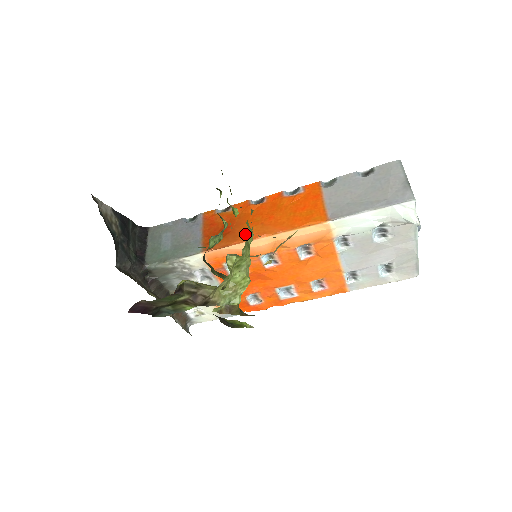
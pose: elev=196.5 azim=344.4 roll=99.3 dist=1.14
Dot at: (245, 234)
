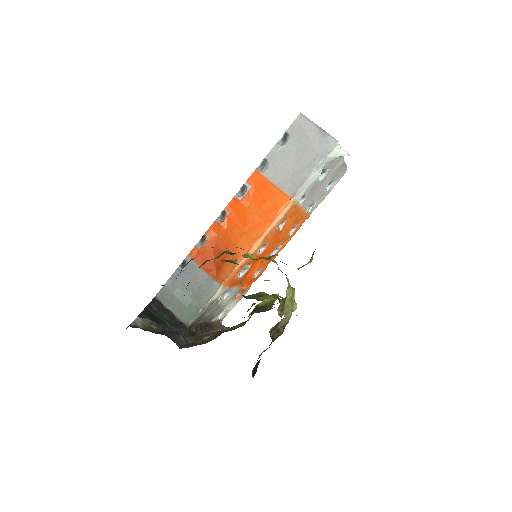
Dot at: (239, 250)
